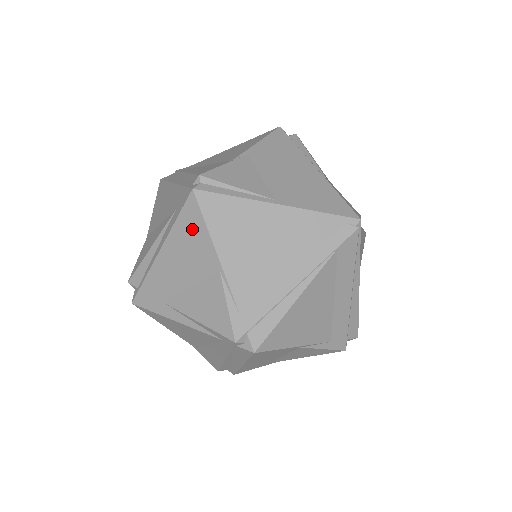
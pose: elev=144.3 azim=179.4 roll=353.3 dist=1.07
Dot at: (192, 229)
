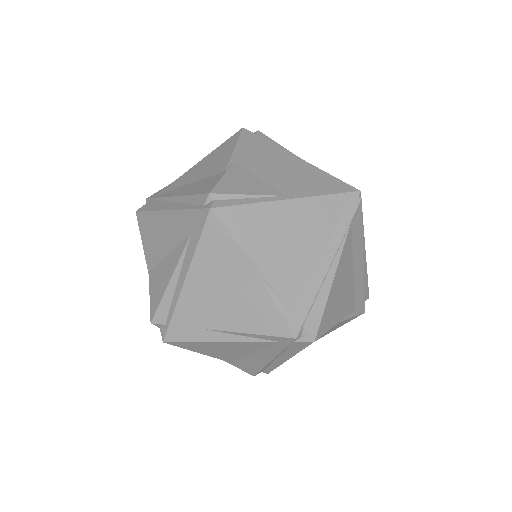
Dot at: (219, 247)
